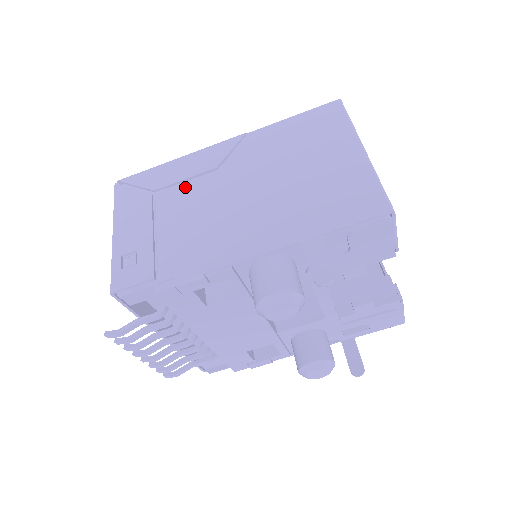
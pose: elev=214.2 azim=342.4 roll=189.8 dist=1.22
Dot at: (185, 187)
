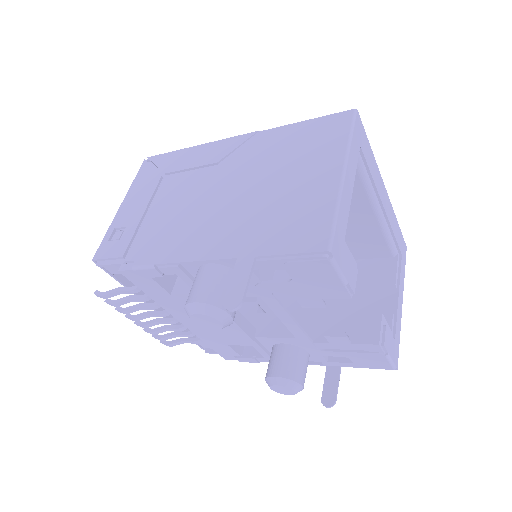
Dot at: (186, 176)
